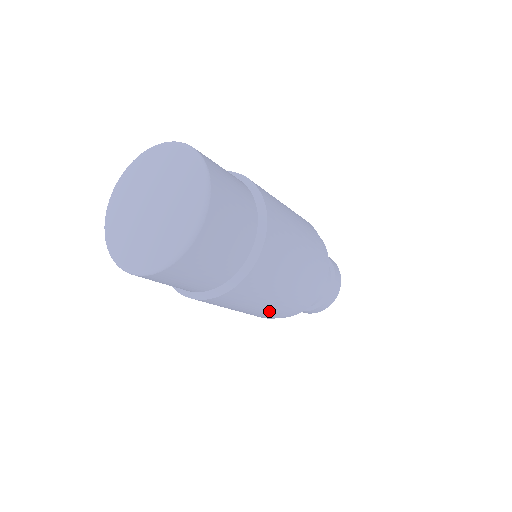
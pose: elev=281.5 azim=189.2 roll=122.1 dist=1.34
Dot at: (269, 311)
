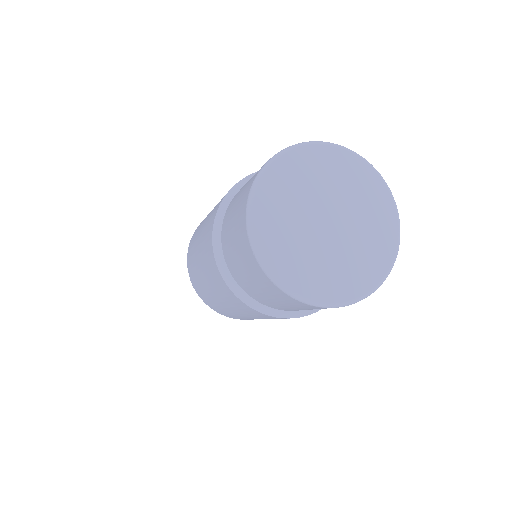
Dot at: (244, 318)
